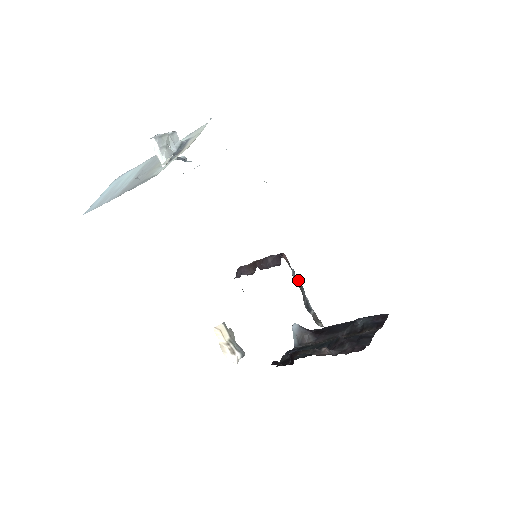
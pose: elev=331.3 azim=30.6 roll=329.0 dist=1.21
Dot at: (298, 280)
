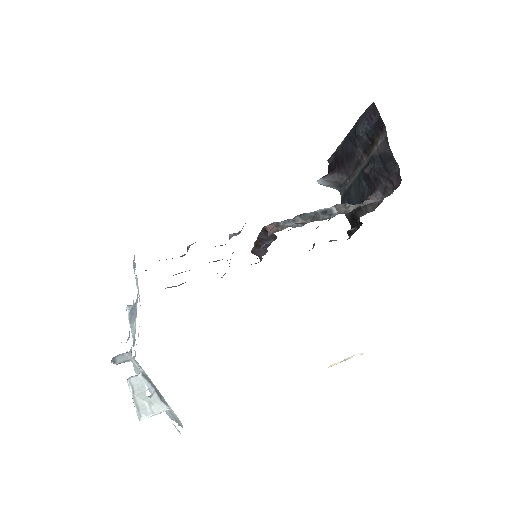
Dot at: (298, 218)
